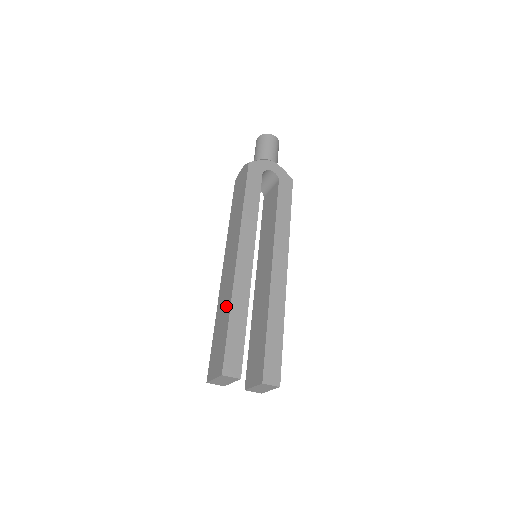
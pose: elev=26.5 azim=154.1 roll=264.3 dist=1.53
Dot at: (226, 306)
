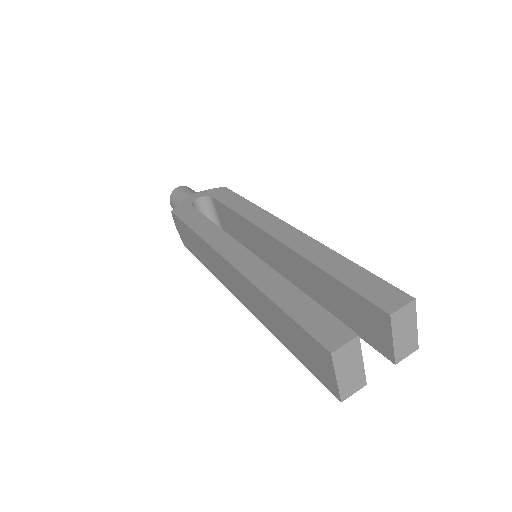
Dot at: (266, 307)
